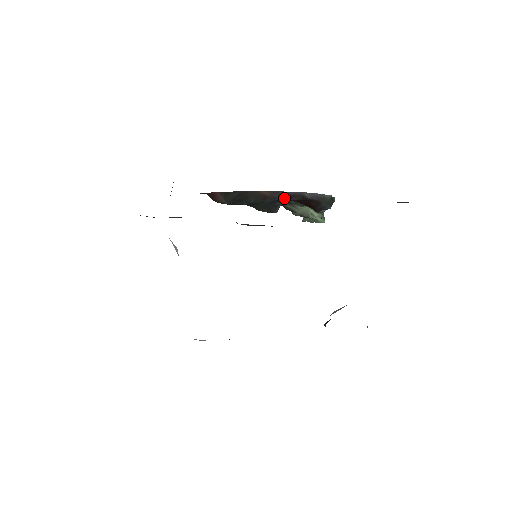
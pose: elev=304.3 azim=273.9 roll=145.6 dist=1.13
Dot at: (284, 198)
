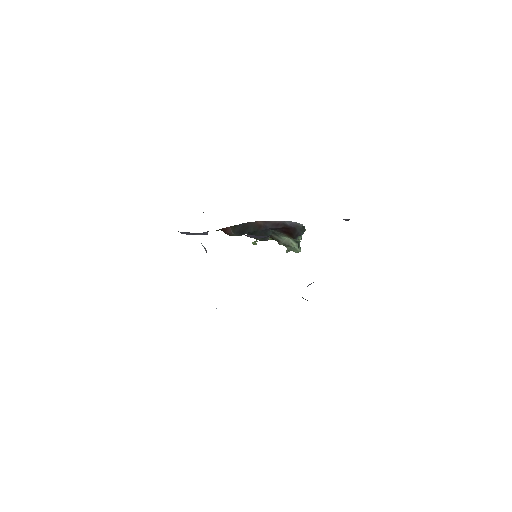
Dot at: (272, 227)
